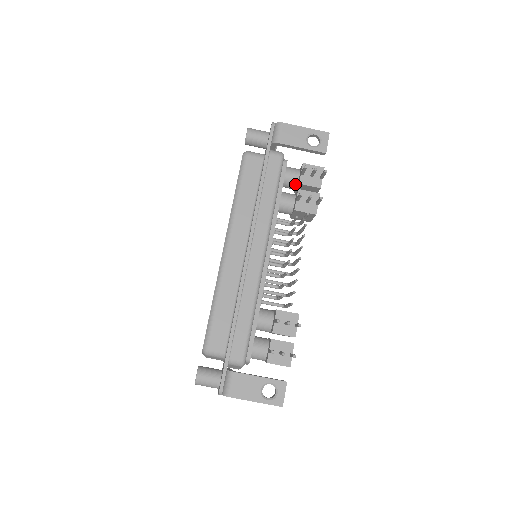
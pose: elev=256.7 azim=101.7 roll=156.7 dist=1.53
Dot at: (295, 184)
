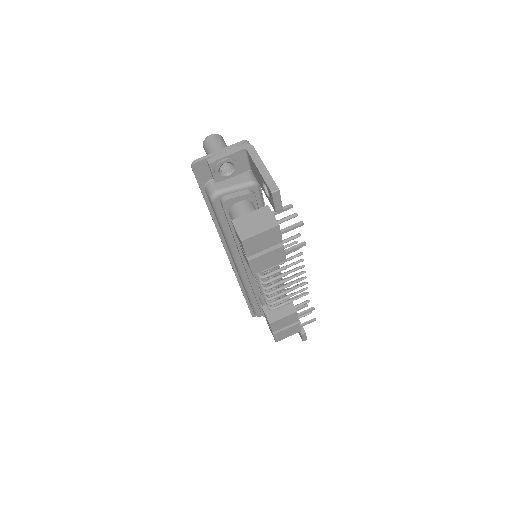
Dot at: occluded
